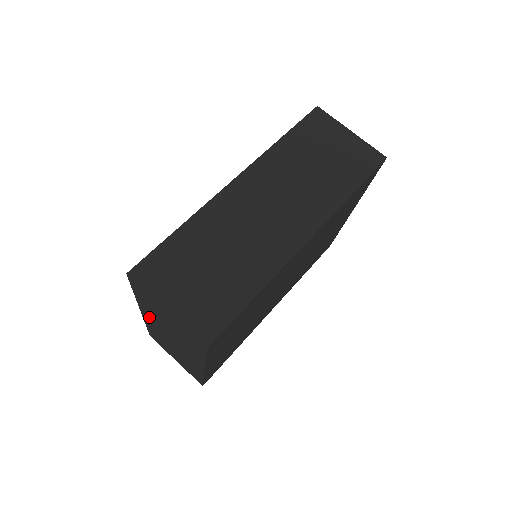
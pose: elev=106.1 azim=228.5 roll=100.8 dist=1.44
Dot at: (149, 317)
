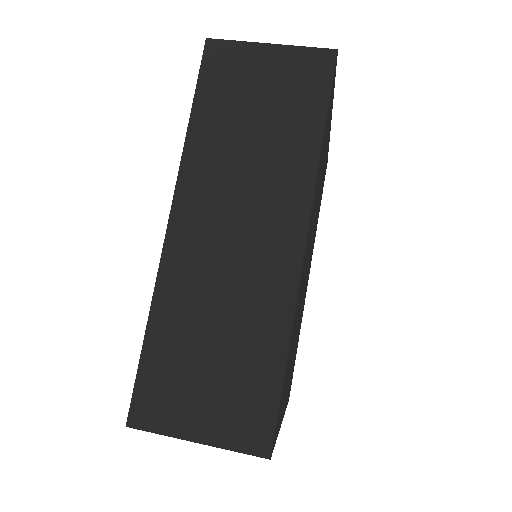
Dot at: occluded
